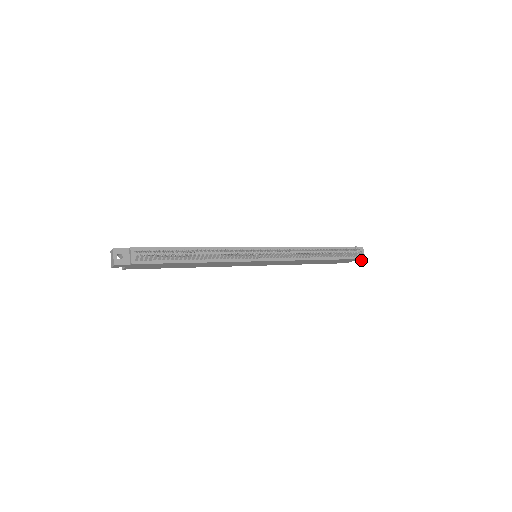
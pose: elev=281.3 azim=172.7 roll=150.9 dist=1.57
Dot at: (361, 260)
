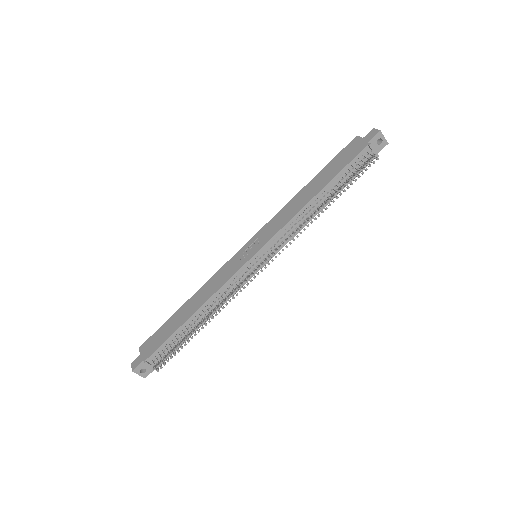
Dot at: occluded
